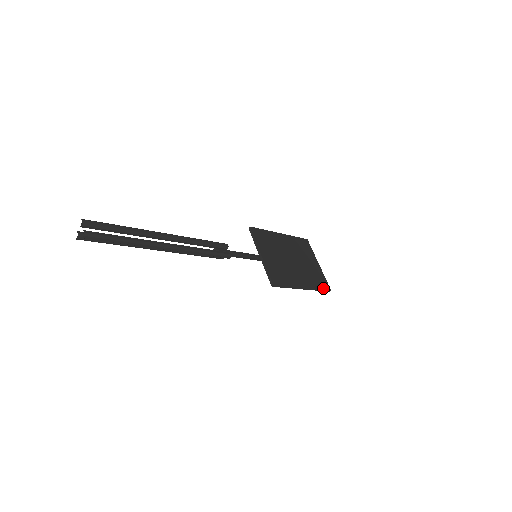
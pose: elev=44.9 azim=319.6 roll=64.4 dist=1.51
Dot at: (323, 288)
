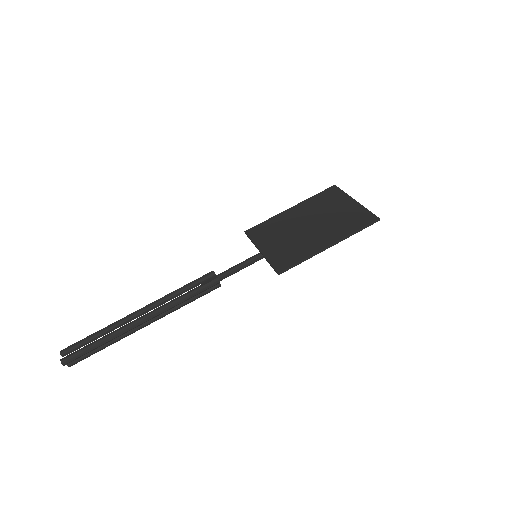
Dot at: (364, 225)
